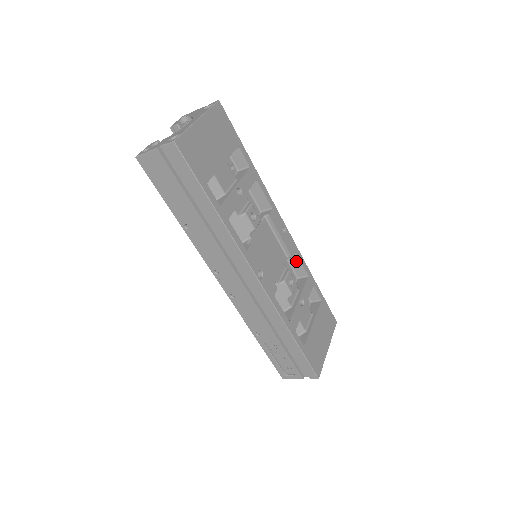
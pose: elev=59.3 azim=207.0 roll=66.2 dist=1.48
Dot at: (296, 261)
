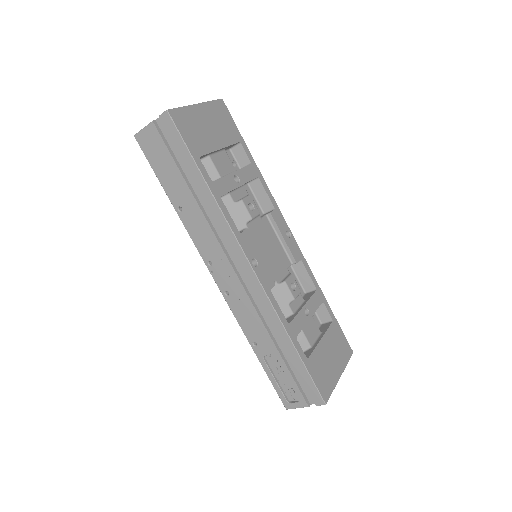
Dot at: (302, 271)
